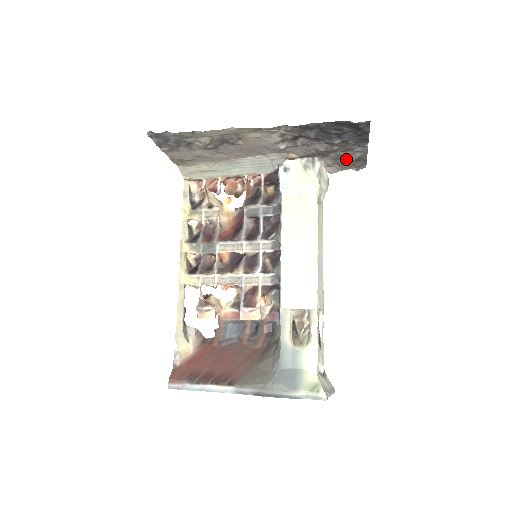
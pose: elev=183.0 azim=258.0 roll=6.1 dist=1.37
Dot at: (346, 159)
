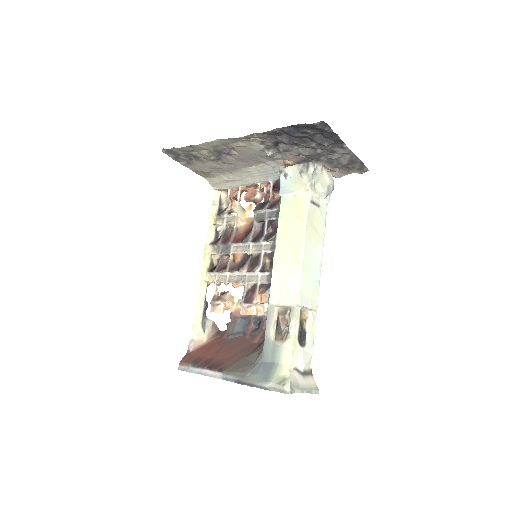
Dot at: (340, 162)
